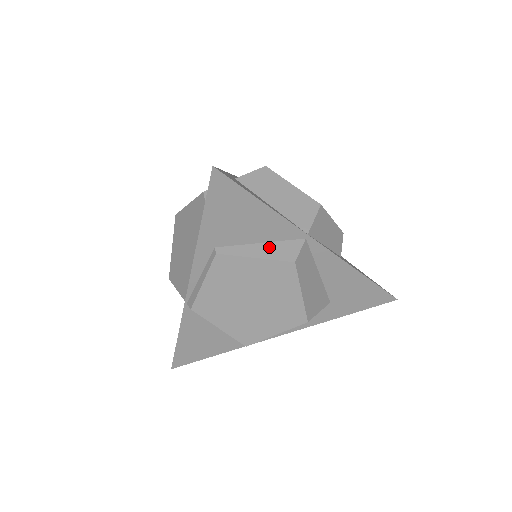
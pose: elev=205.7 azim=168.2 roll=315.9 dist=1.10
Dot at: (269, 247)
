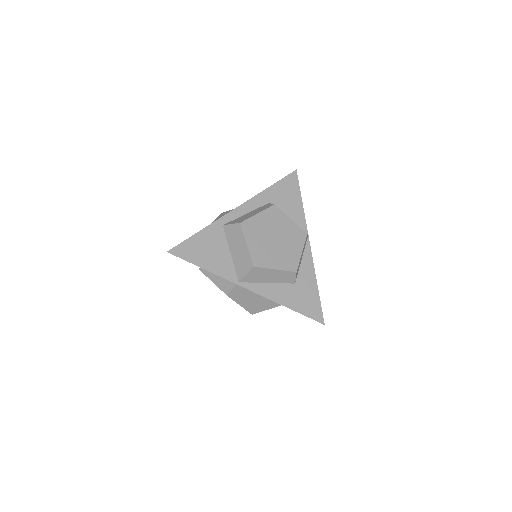
Dot at: (220, 279)
